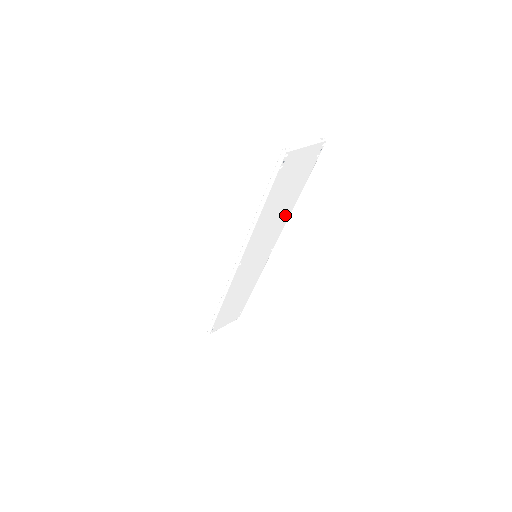
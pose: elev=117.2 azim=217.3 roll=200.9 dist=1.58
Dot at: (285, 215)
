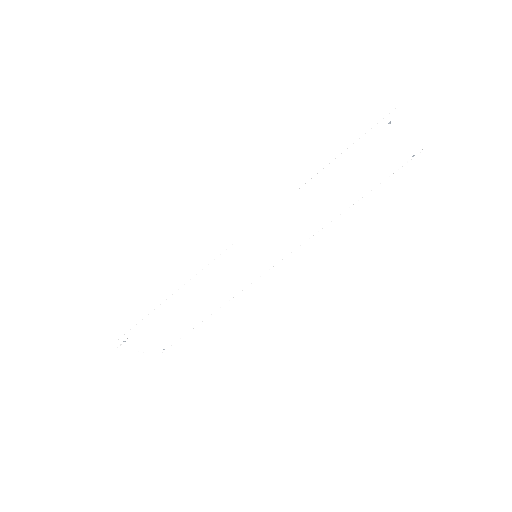
Dot at: (323, 220)
